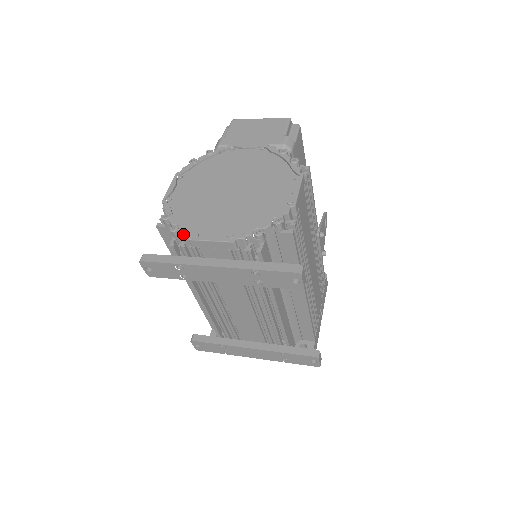
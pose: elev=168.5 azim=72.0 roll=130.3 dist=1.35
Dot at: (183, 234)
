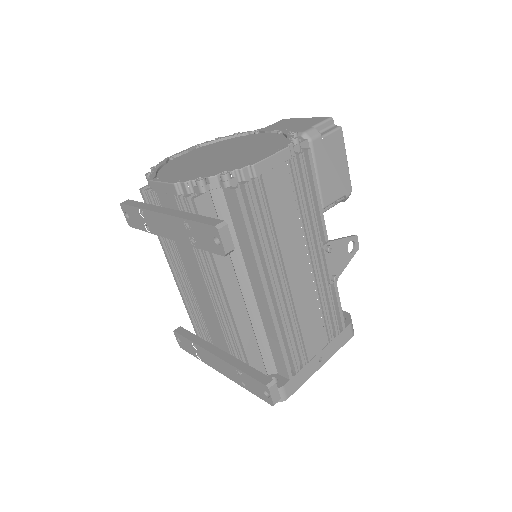
Dot at: (149, 176)
